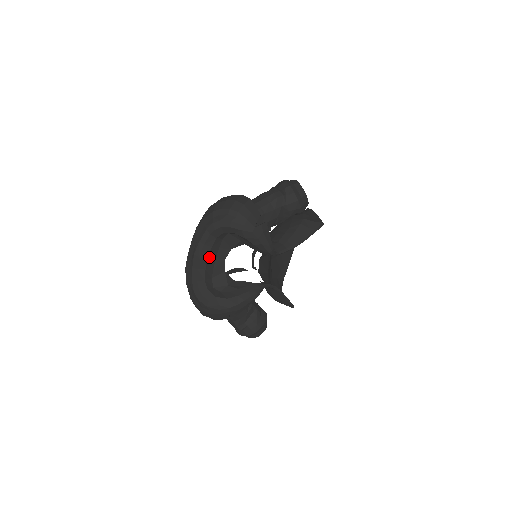
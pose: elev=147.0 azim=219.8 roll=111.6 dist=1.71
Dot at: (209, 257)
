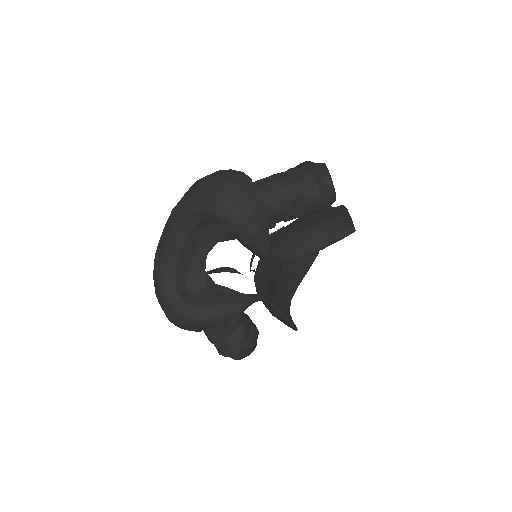
Dot at: (184, 248)
